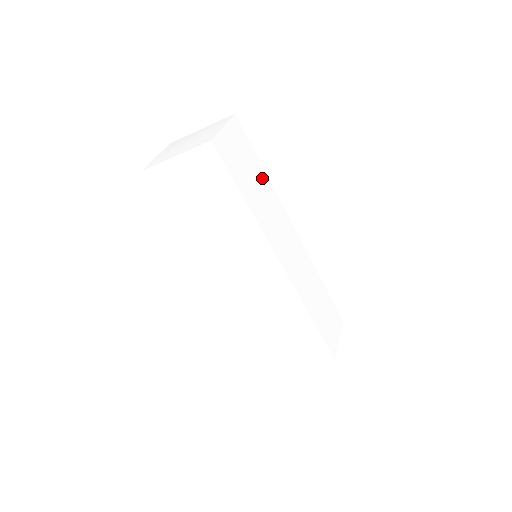
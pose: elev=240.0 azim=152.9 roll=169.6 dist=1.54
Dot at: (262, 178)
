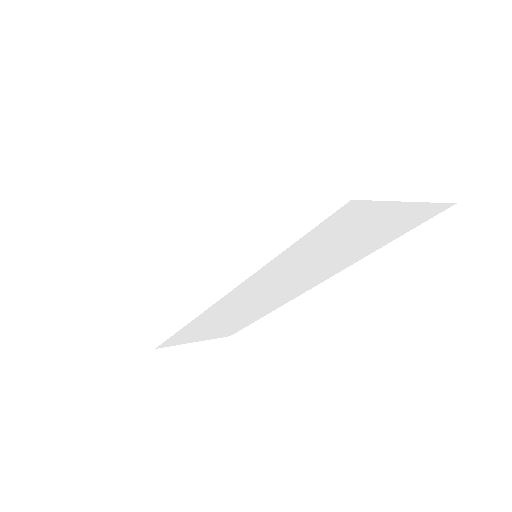
Dot at: occluded
